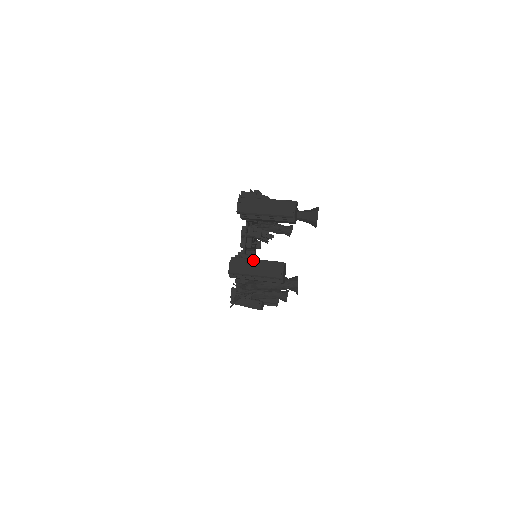
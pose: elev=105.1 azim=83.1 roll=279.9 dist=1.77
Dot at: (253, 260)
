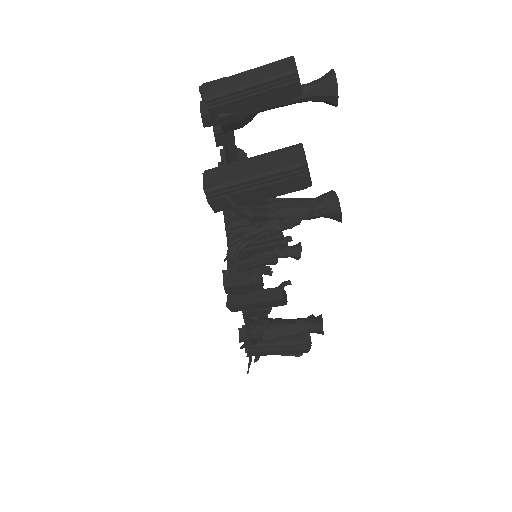
Dot at: (244, 160)
